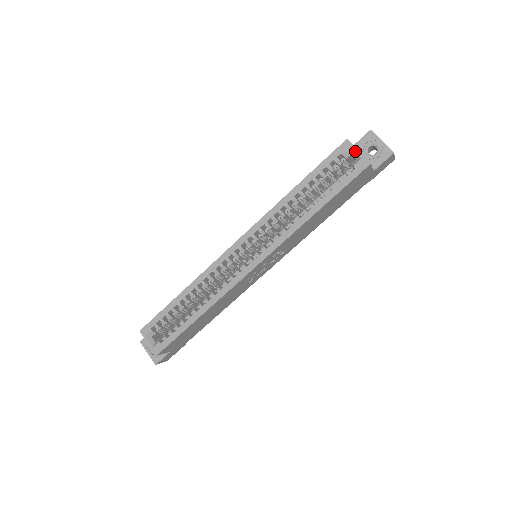
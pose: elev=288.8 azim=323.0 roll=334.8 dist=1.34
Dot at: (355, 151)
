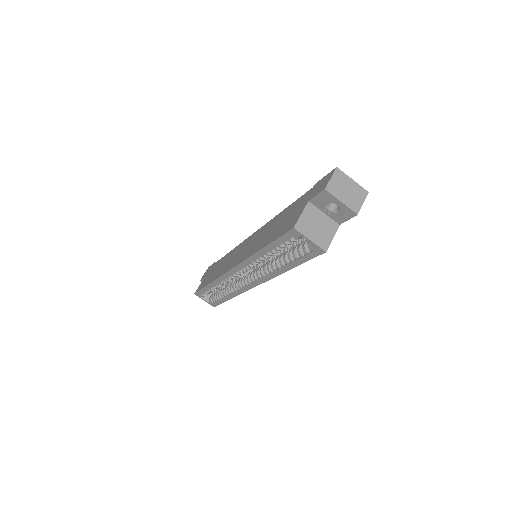
Dot at: (306, 239)
